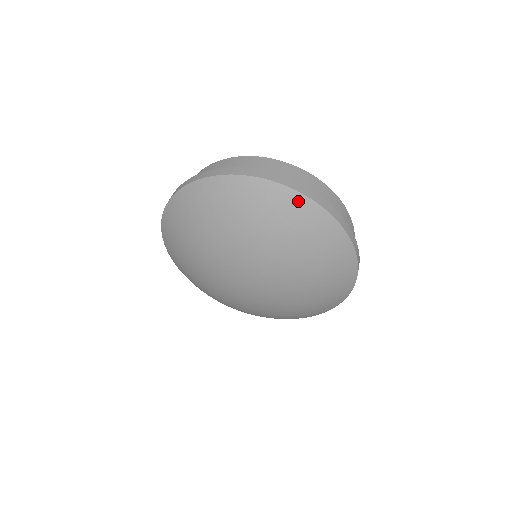
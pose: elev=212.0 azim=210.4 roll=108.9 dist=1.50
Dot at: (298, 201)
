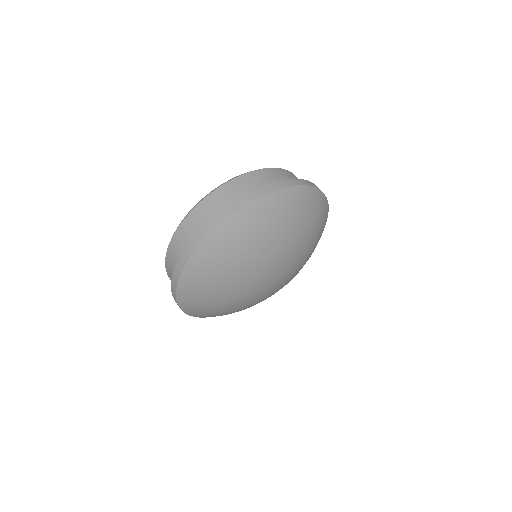
Dot at: (301, 192)
